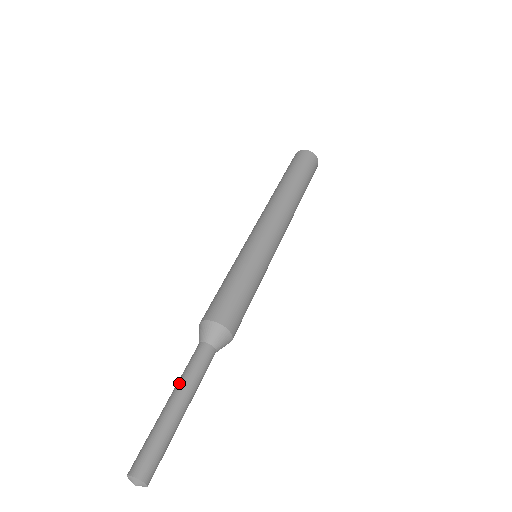
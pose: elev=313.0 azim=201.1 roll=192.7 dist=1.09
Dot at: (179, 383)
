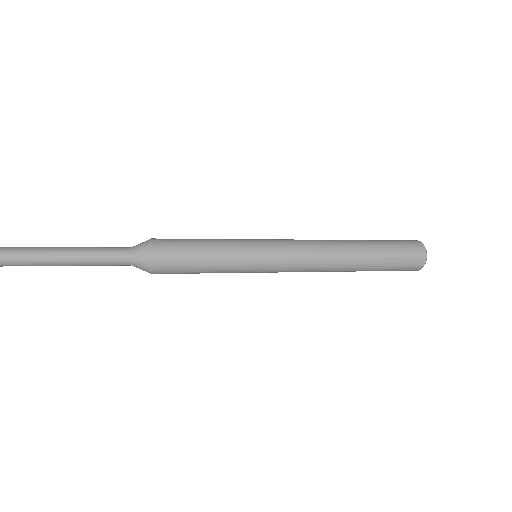
Dot at: occluded
